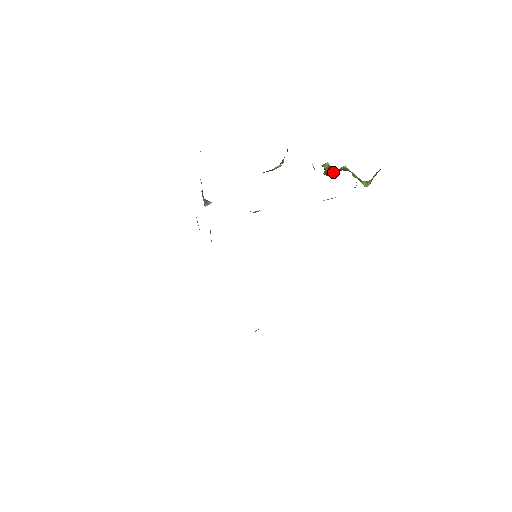
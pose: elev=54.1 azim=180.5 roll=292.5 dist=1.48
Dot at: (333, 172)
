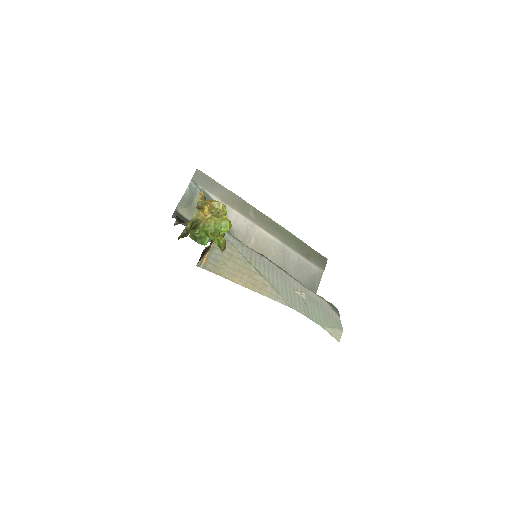
Dot at: occluded
